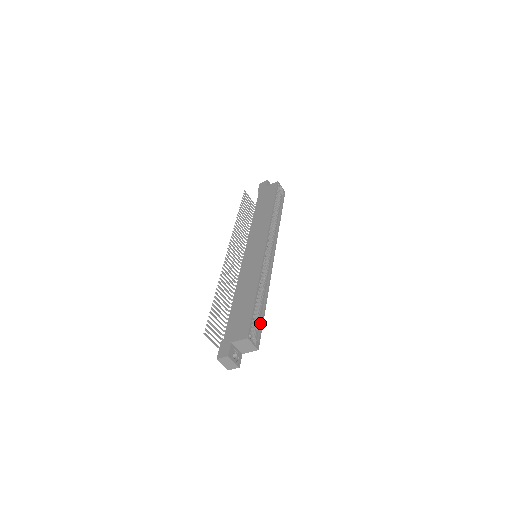
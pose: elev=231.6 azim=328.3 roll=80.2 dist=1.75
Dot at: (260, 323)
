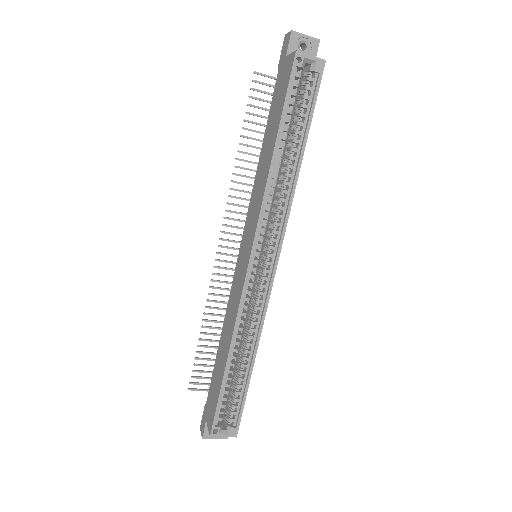
Dot at: (242, 397)
